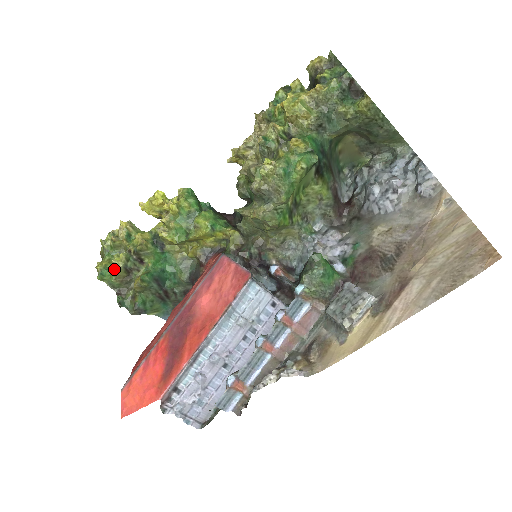
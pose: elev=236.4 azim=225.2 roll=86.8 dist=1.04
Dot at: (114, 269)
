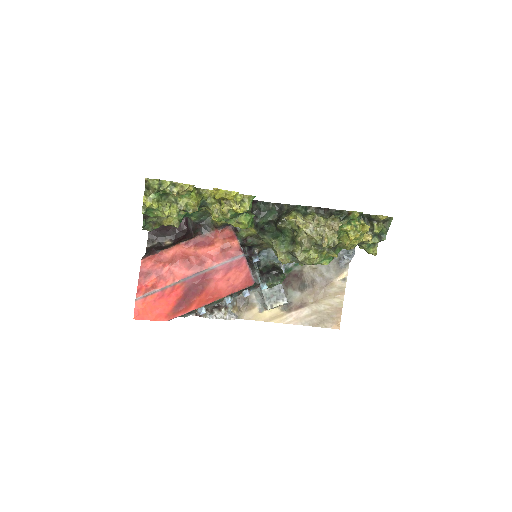
Dot at: (159, 211)
